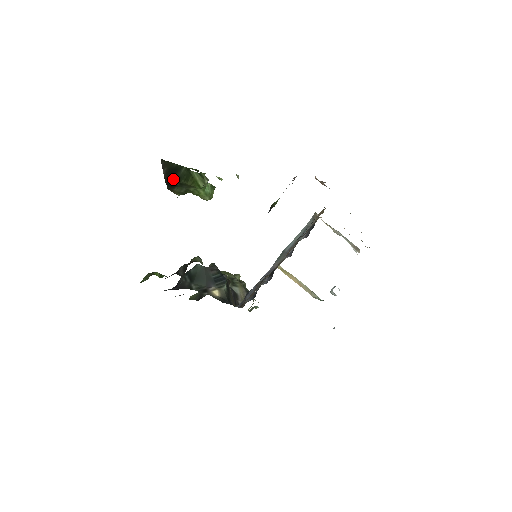
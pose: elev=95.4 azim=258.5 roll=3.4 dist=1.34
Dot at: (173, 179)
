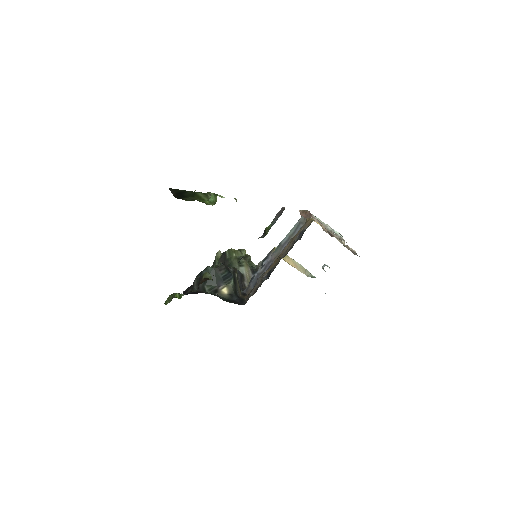
Dot at: (181, 196)
